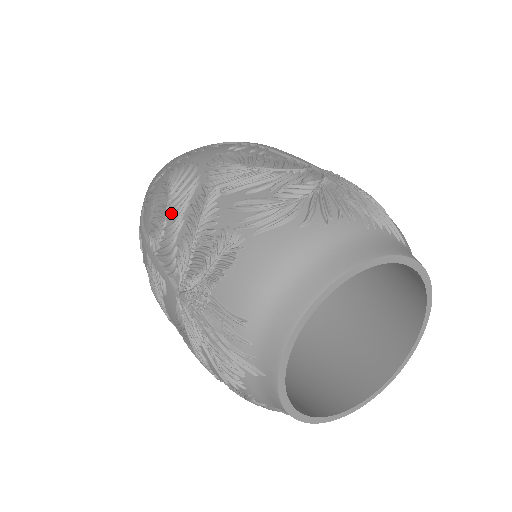
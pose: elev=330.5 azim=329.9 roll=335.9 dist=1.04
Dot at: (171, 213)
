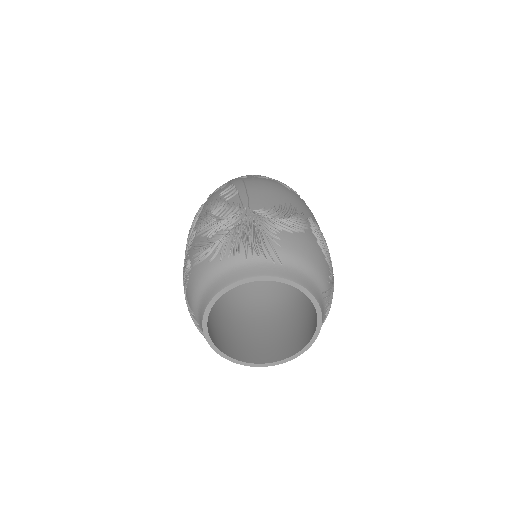
Dot at: occluded
